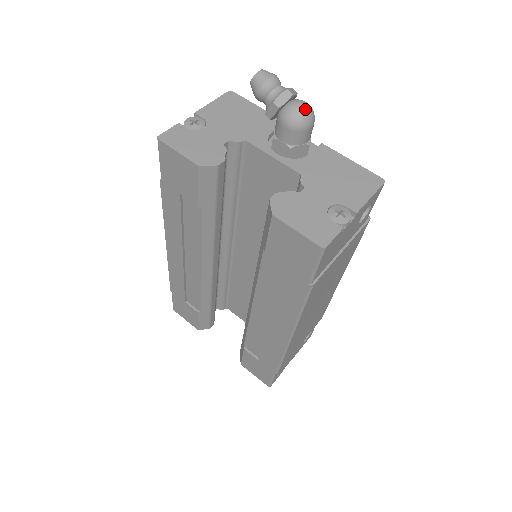
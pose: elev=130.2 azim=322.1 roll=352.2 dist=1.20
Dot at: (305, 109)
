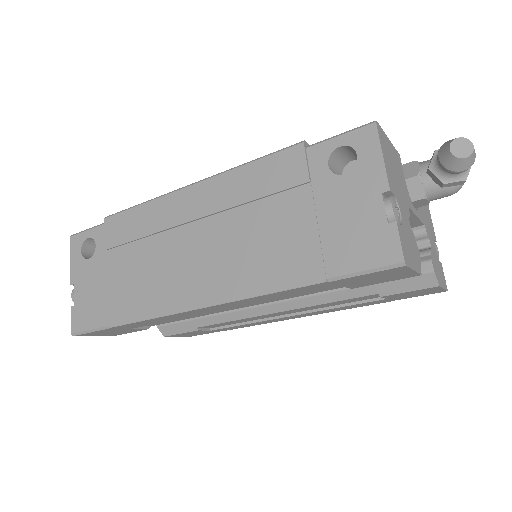
Dot at: occluded
